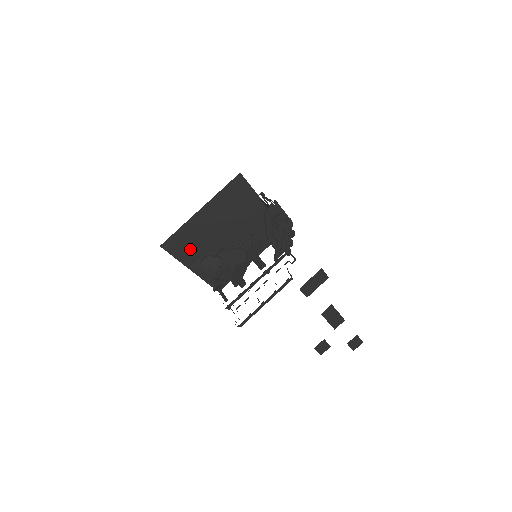
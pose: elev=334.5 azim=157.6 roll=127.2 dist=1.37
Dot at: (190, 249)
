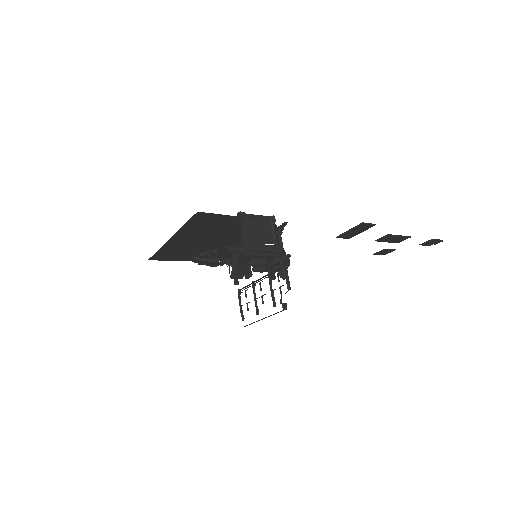
Dot at: (181, 254)
